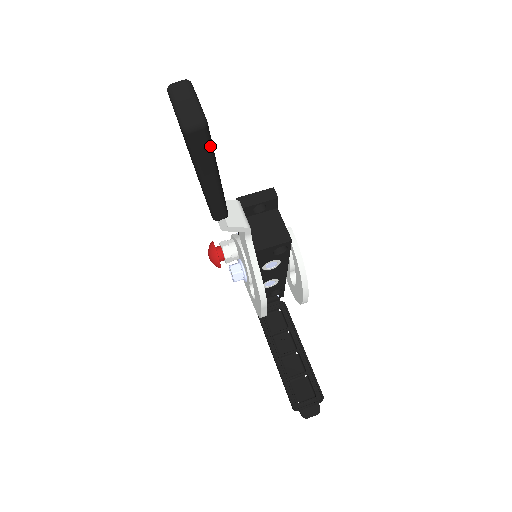
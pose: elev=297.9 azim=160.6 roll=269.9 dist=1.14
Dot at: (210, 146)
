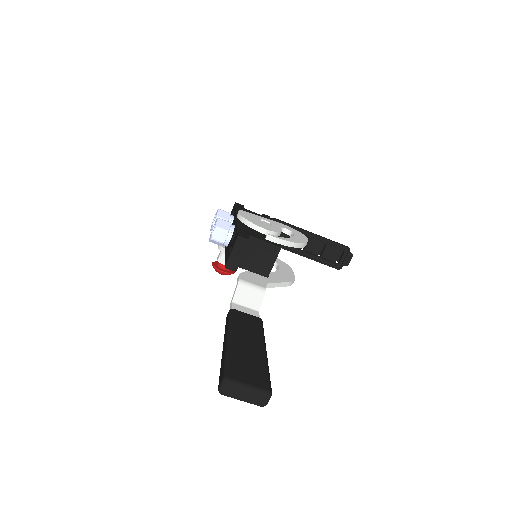
Dot at: occluded
